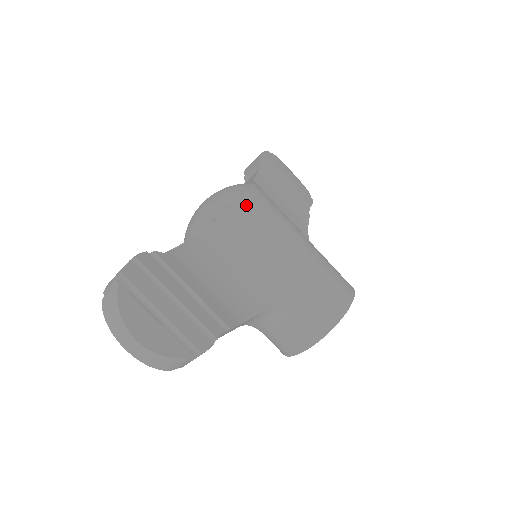
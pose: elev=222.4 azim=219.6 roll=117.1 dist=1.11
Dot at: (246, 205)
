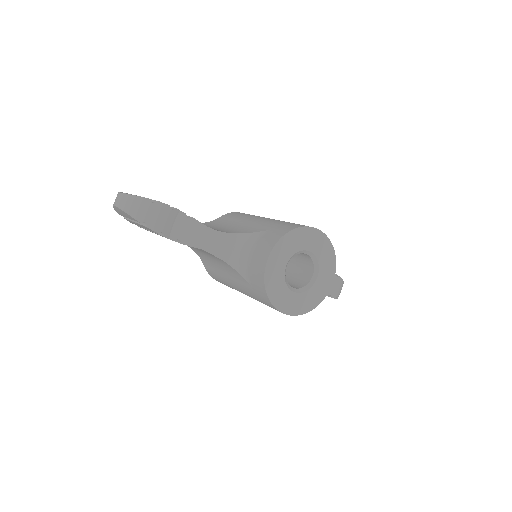
Dot at: (239, 213)
